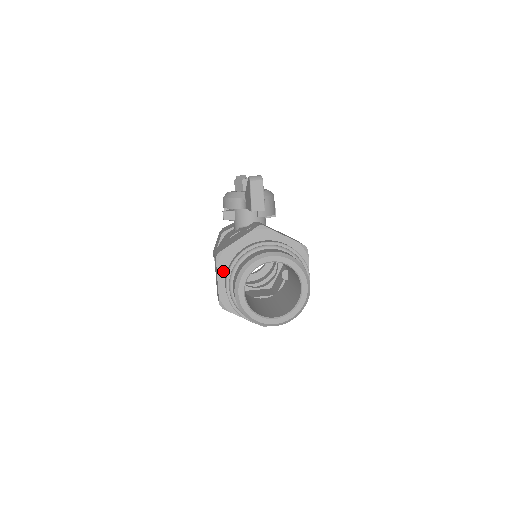
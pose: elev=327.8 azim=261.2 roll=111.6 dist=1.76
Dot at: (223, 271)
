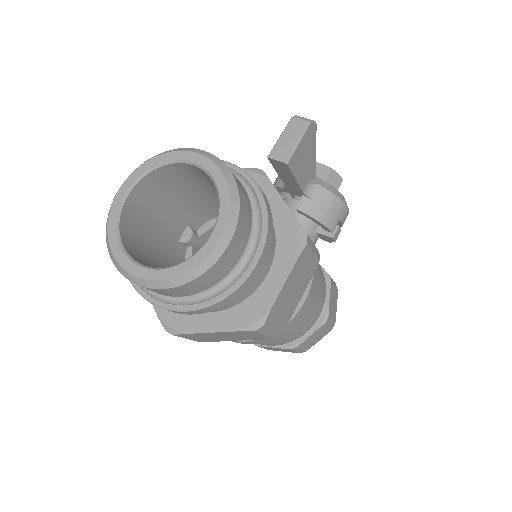
Dot at: occluded
